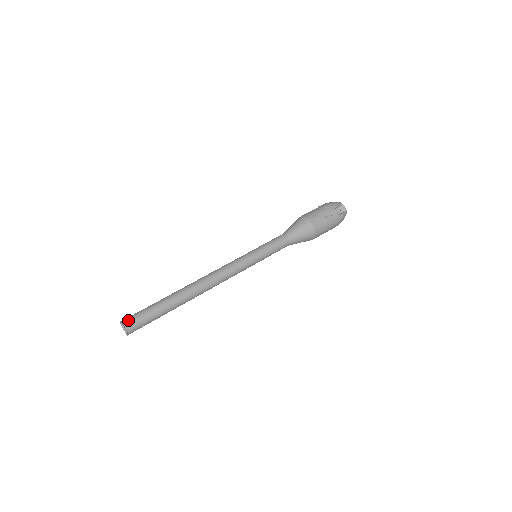
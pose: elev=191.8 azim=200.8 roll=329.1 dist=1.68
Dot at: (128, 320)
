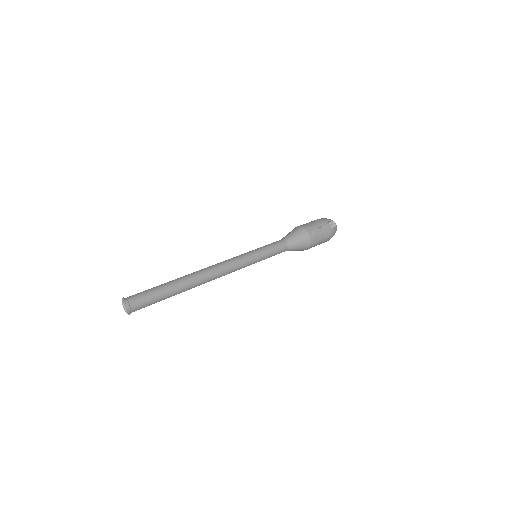
Dot at: (132, 297)
